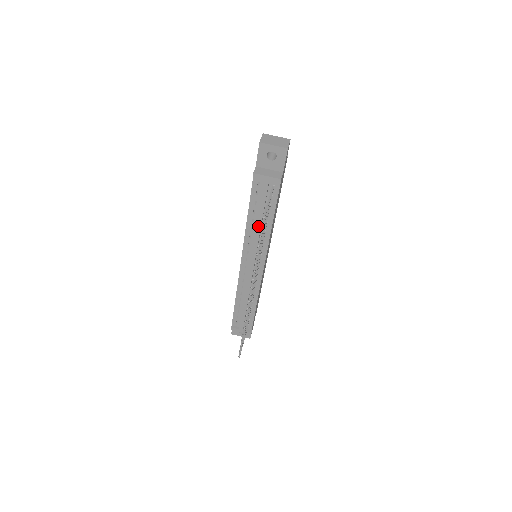
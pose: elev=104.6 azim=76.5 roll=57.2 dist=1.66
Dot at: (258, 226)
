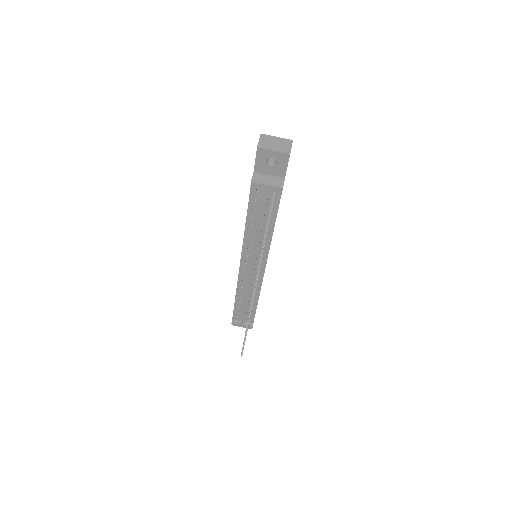
Dot at: (258, 233)
